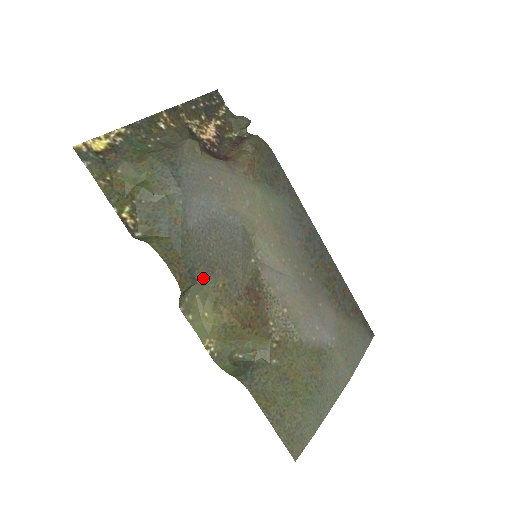
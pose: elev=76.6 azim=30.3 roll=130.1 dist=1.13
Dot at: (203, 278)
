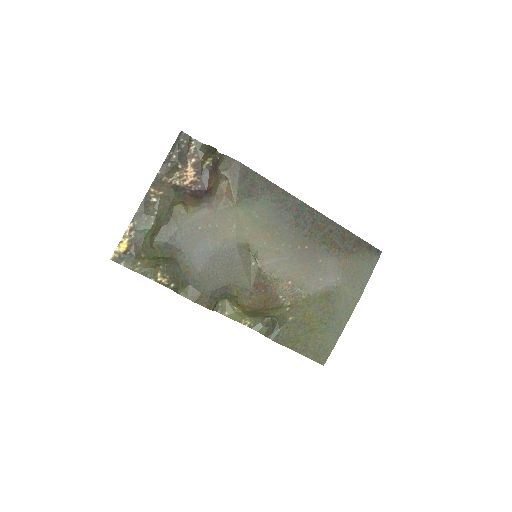
Dot at: (222, 294)
